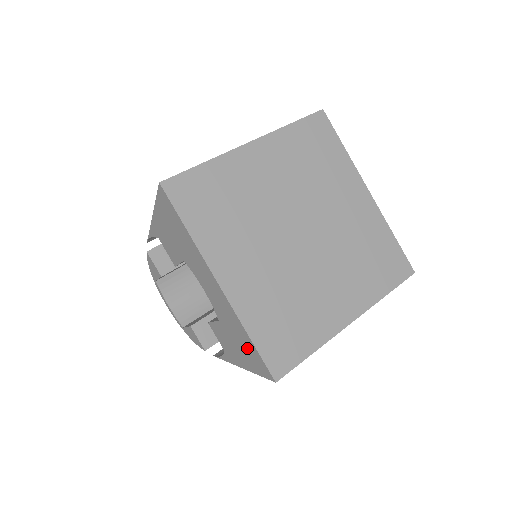
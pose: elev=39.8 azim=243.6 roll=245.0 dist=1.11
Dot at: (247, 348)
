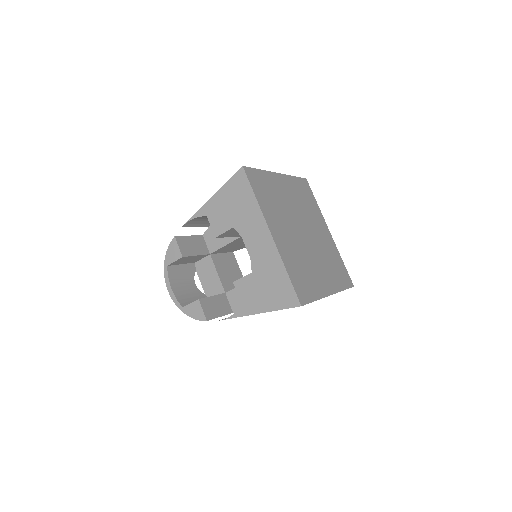
Dot at: (279, 286)
